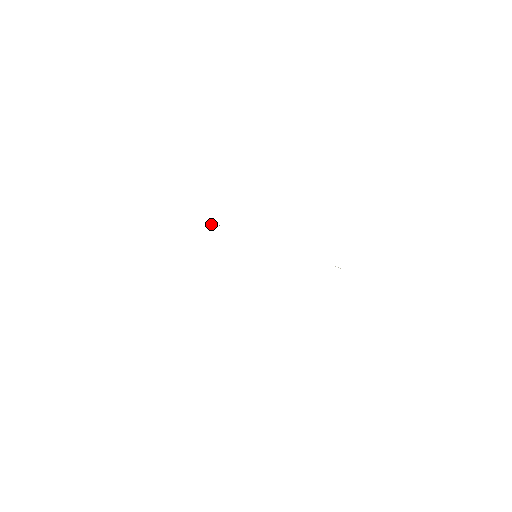
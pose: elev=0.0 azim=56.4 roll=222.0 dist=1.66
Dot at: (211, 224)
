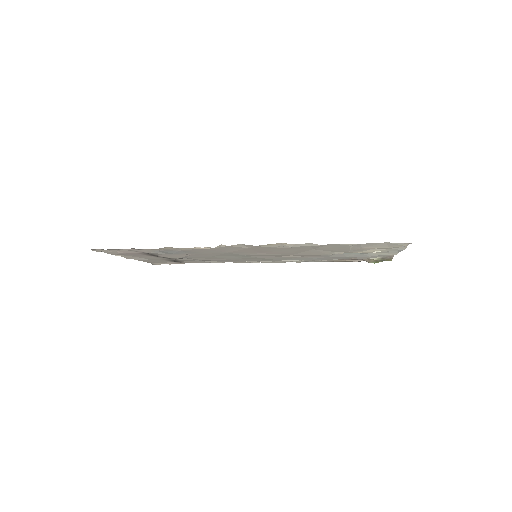
Dot at: occluded
